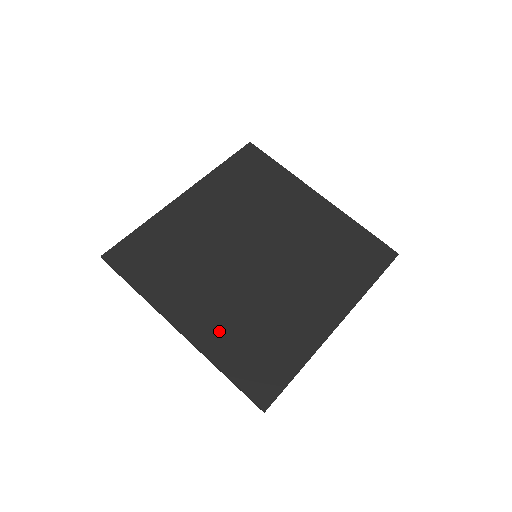
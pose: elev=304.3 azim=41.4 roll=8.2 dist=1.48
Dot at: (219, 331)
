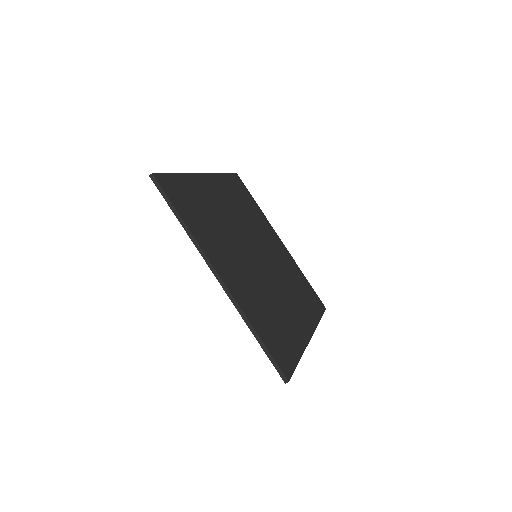
Dot at: (248, 297)
